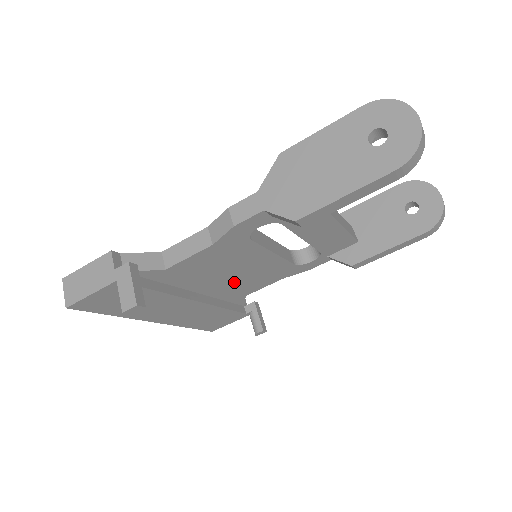
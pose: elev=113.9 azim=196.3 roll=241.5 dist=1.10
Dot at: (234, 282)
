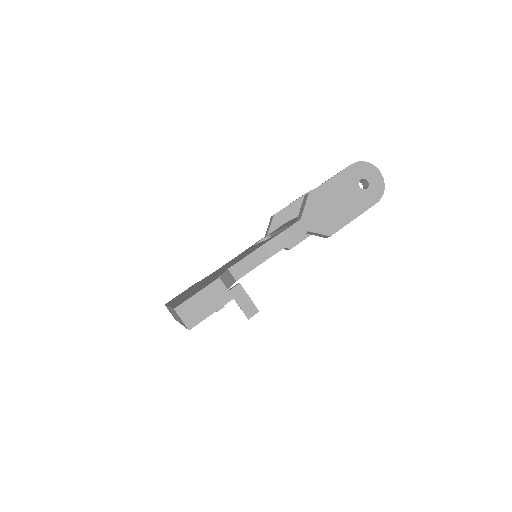
Dot at: occluded
